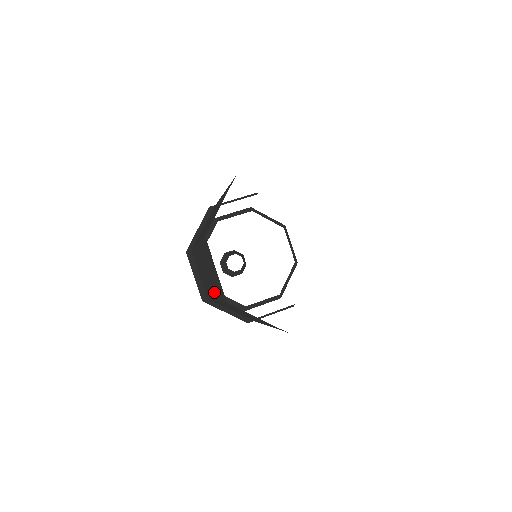
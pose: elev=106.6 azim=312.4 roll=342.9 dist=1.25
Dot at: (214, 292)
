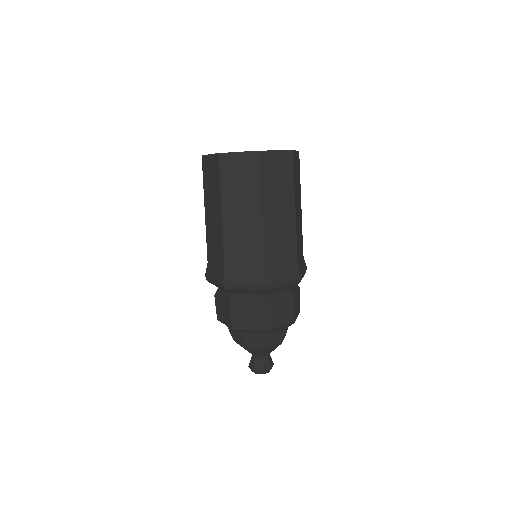
Dot at: occluded
